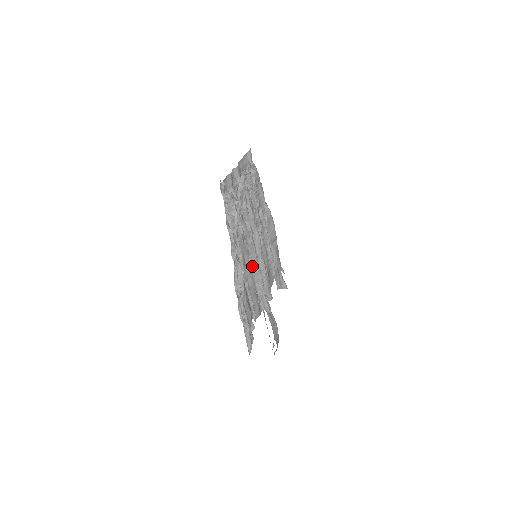
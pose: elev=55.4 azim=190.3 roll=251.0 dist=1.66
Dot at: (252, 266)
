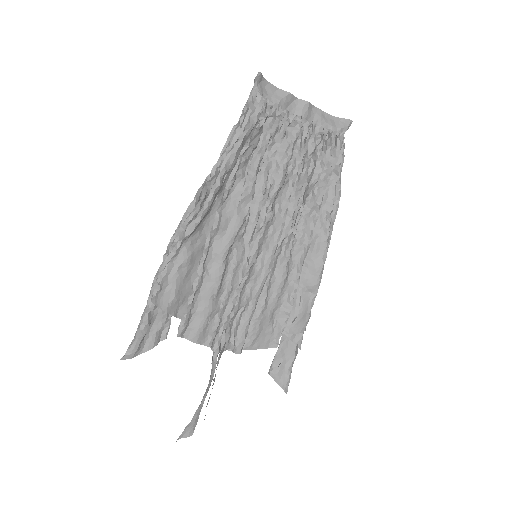
Dot at: (237, 257)
